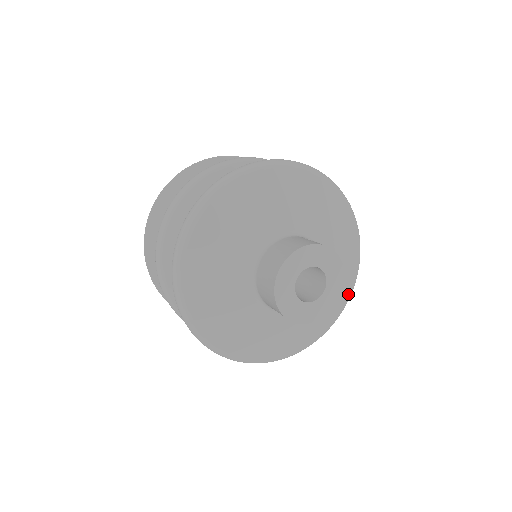
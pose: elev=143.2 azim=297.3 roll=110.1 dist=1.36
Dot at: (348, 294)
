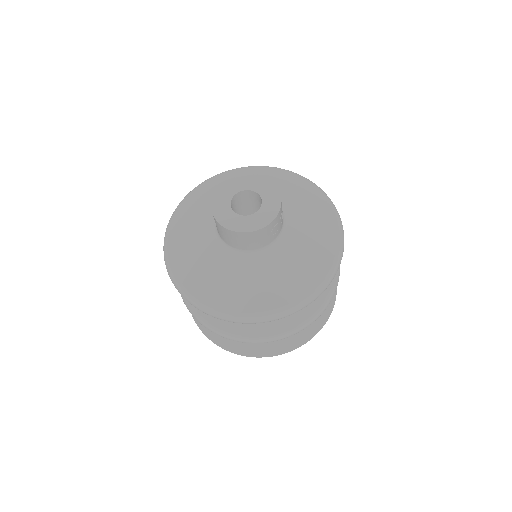
Dot at: (318, 280)
